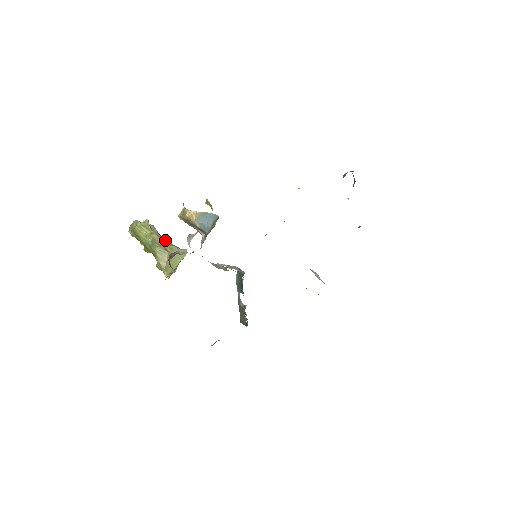
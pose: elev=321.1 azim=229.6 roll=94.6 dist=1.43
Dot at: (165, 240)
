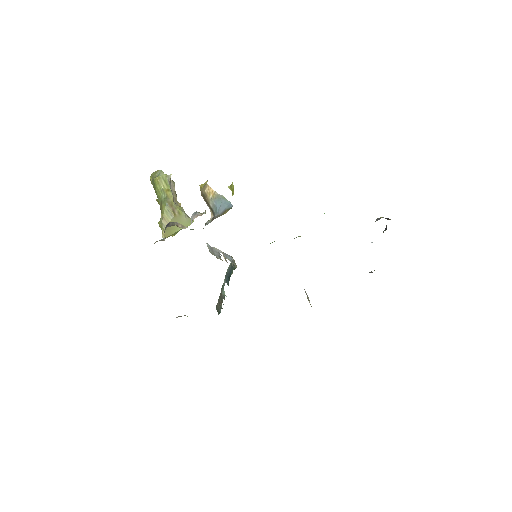
Dot at: (178, 202)
